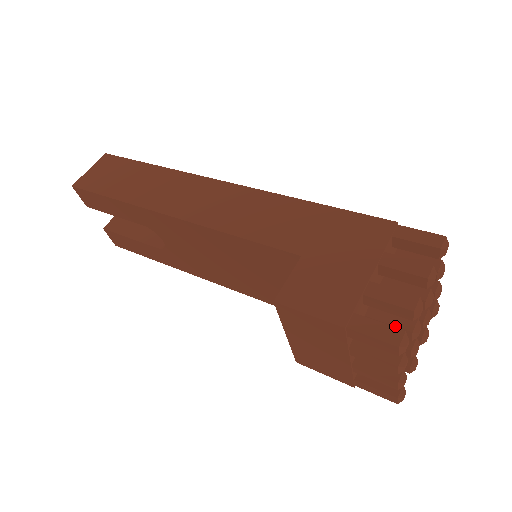
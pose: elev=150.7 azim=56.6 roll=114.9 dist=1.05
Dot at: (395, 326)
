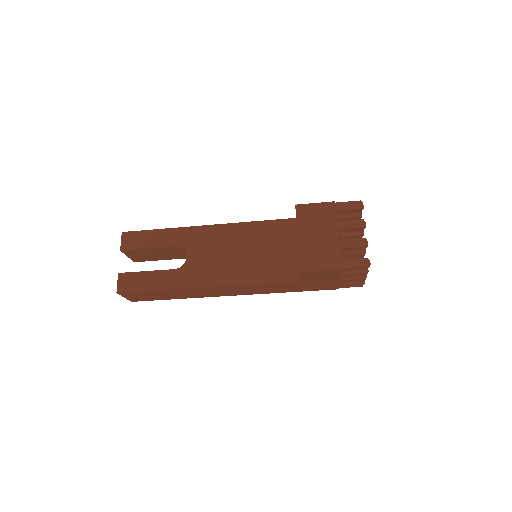
Dot at: occluded
